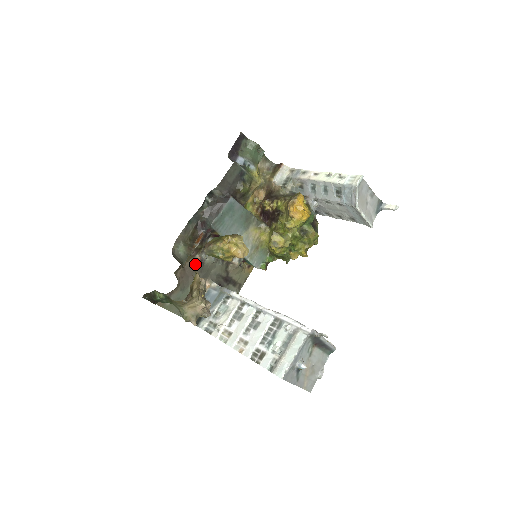
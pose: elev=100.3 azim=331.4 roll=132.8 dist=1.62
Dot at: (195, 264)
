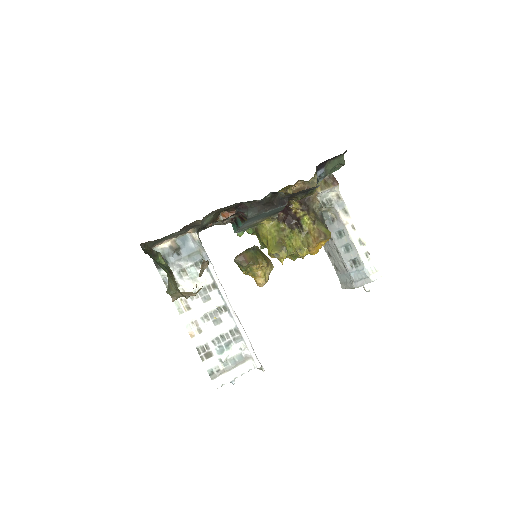
Dot at: occluded
